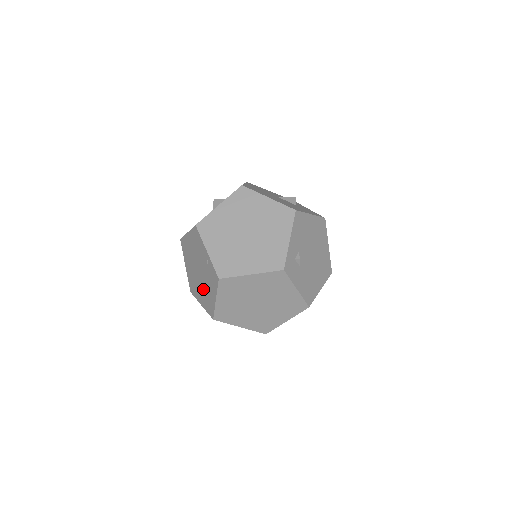
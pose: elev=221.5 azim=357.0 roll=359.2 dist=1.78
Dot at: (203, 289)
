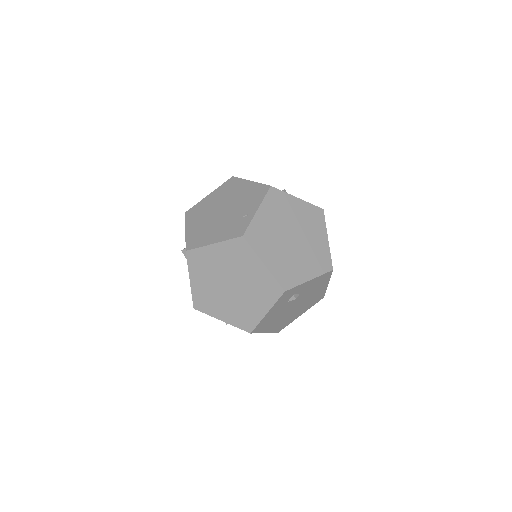
Dot at: (208, 224)
